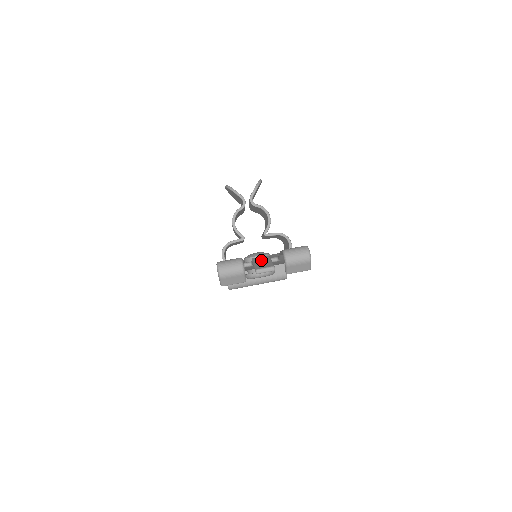
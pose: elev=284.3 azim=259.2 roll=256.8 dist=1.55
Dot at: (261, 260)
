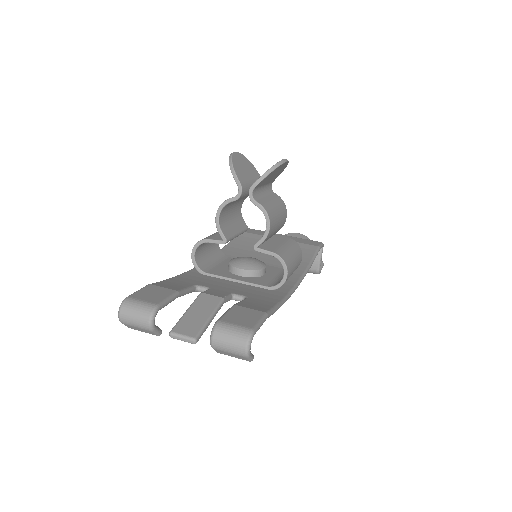
Dot at: (201, 307)
